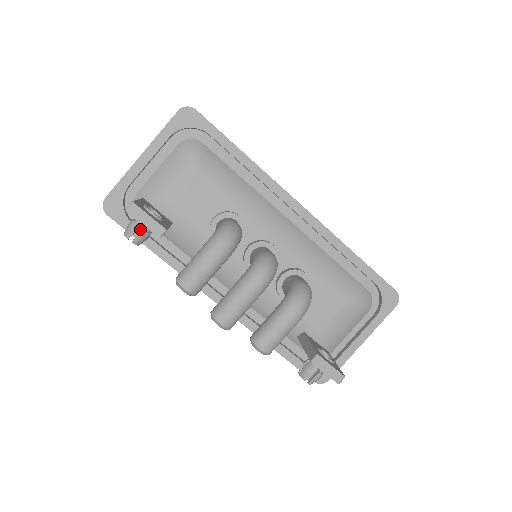
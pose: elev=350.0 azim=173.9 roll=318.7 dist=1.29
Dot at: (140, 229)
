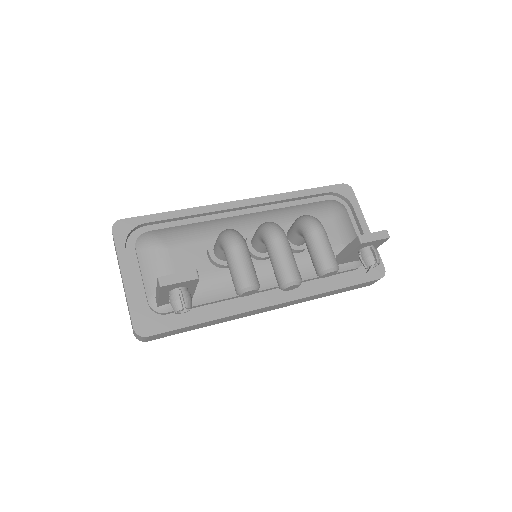
Dot at: (177, 321)
